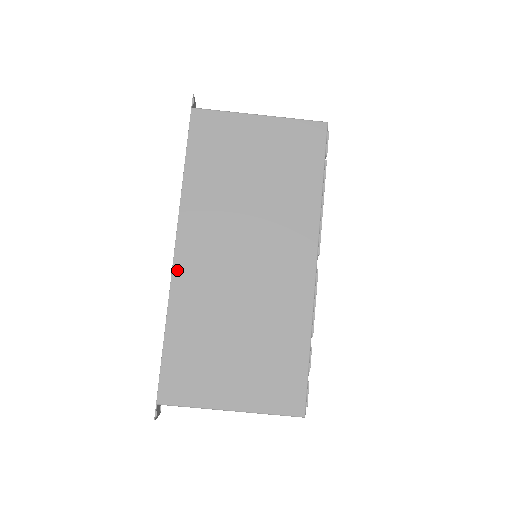
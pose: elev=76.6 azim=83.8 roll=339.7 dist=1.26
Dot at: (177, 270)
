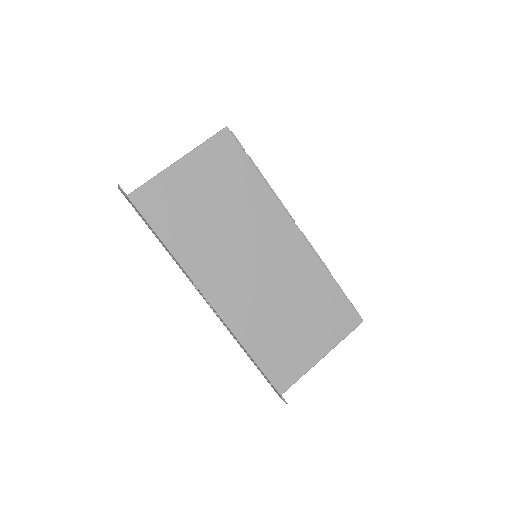
Dot at: (221, 311)
